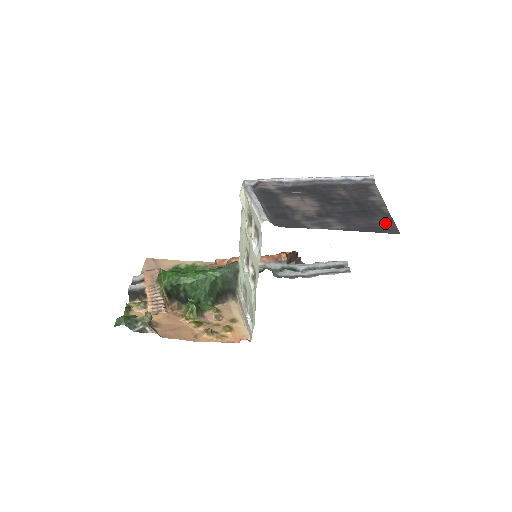
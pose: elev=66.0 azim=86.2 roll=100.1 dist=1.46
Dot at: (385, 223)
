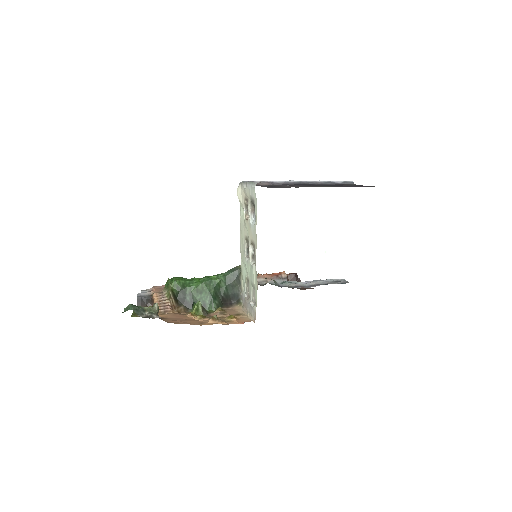
Dot at: (363, 186)
